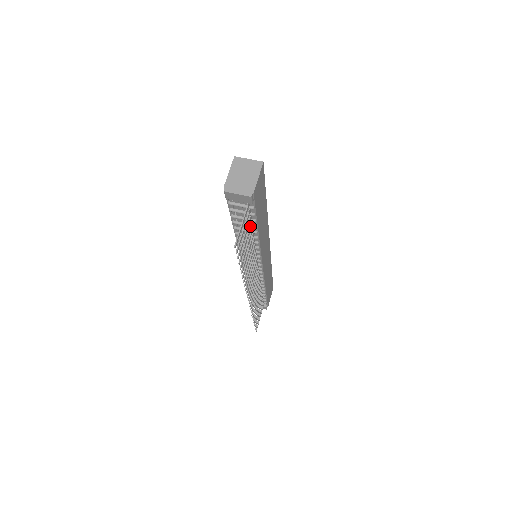
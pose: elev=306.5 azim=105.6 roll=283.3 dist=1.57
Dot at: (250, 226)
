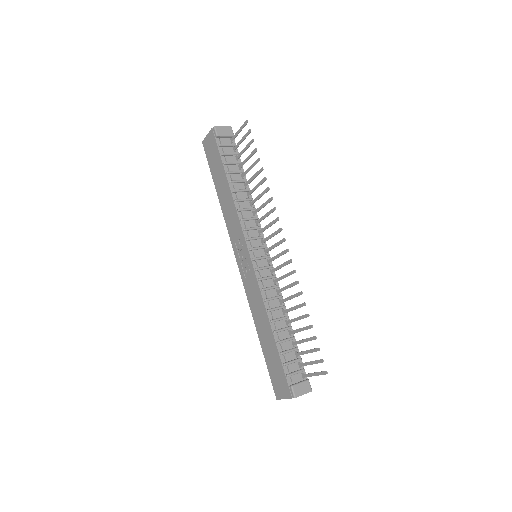
Dot at: (241, 164)
